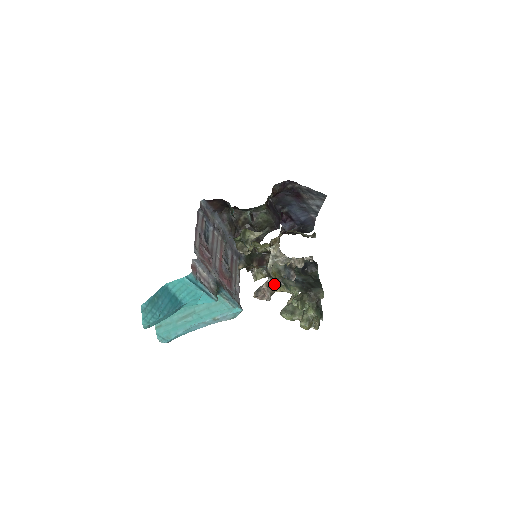
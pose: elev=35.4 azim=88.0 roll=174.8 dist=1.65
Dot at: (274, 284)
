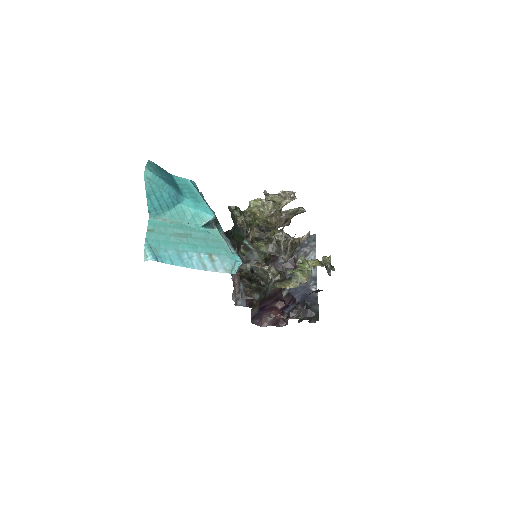
Dot at: (278, 282)
